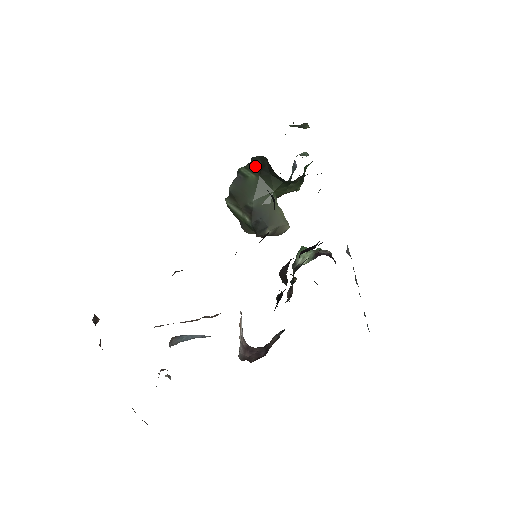
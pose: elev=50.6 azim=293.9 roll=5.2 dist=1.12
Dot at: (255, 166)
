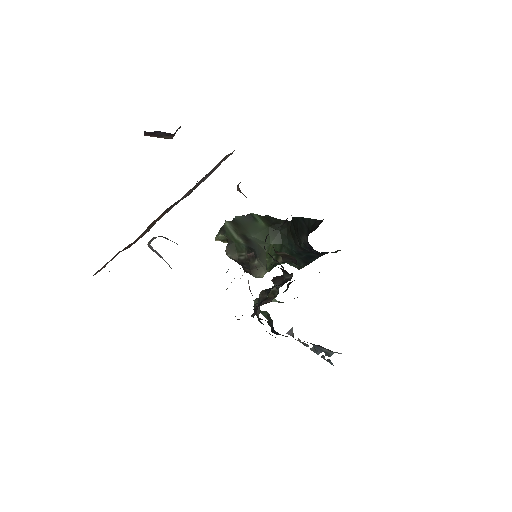
Dot at: (268, 220)
